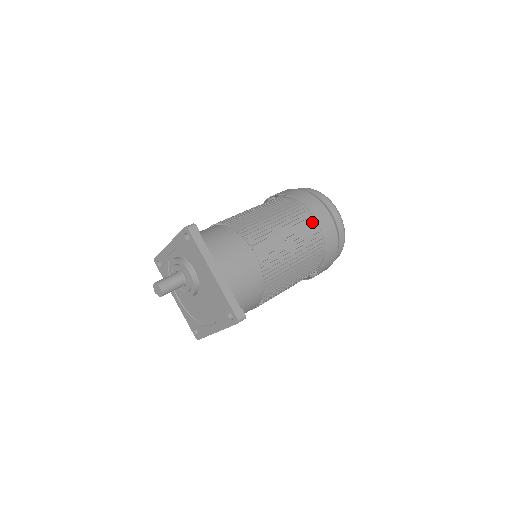
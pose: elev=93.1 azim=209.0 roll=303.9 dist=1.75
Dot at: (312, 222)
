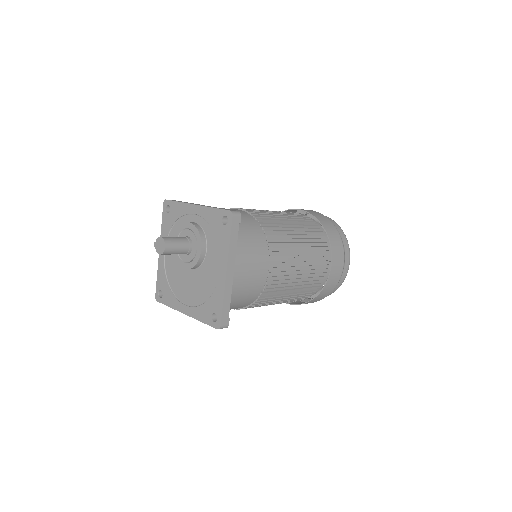
Dot at: (327, 264)
